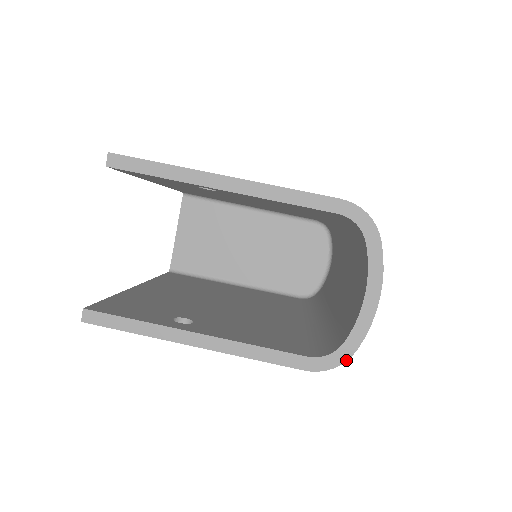
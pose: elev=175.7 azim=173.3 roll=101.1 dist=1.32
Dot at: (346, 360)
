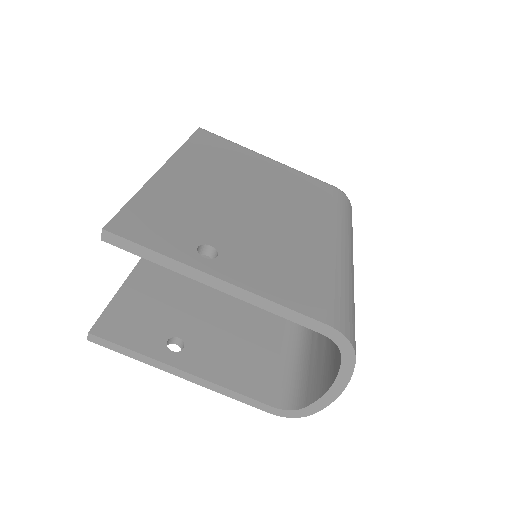
Dot at: occluded
